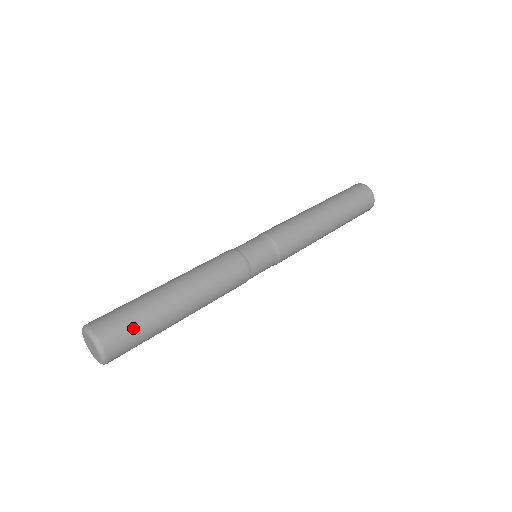
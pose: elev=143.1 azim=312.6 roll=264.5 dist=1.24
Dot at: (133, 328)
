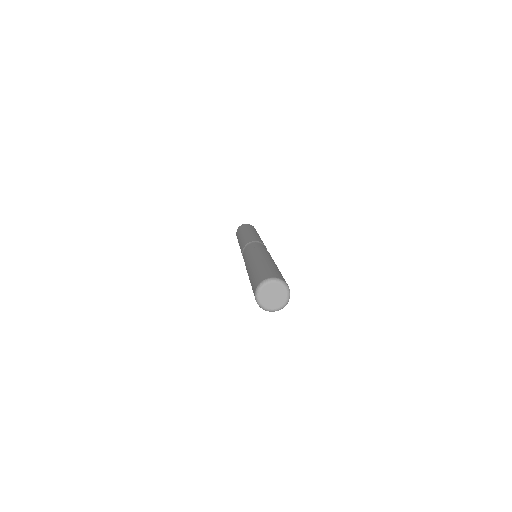
Dot at: (273, 271)
